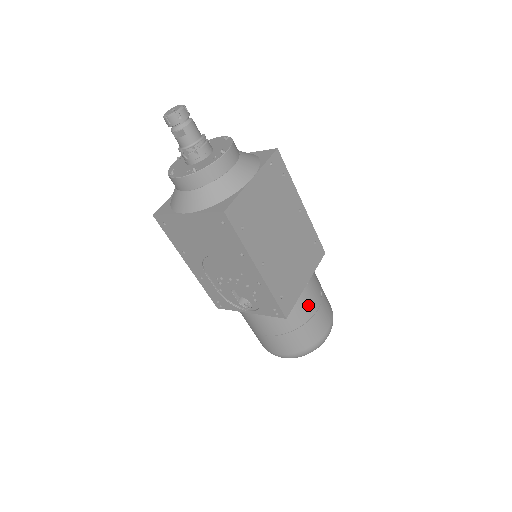
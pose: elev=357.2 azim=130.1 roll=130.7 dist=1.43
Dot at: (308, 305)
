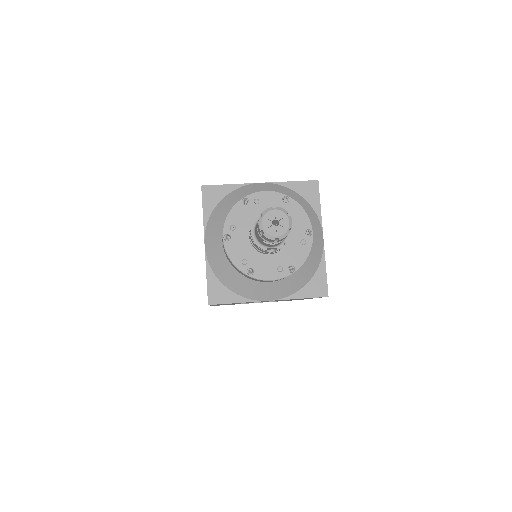
Dot at: occluded
